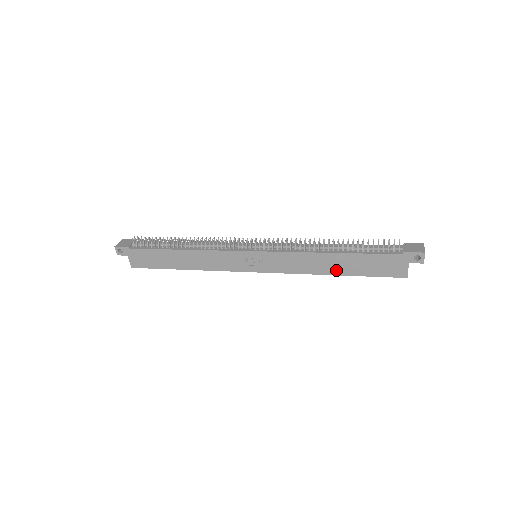
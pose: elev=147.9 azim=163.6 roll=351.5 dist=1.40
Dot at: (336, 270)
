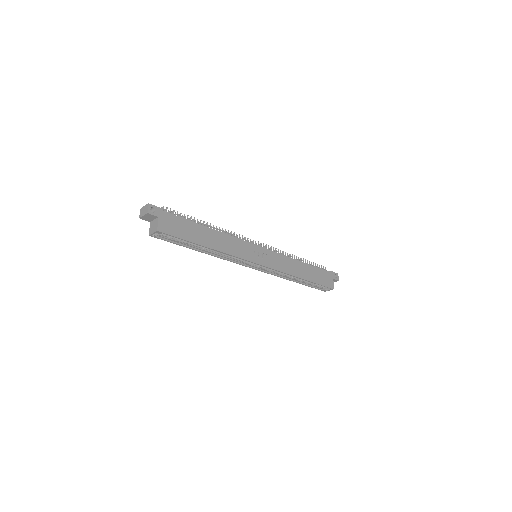
Dot at: (304, 275)
